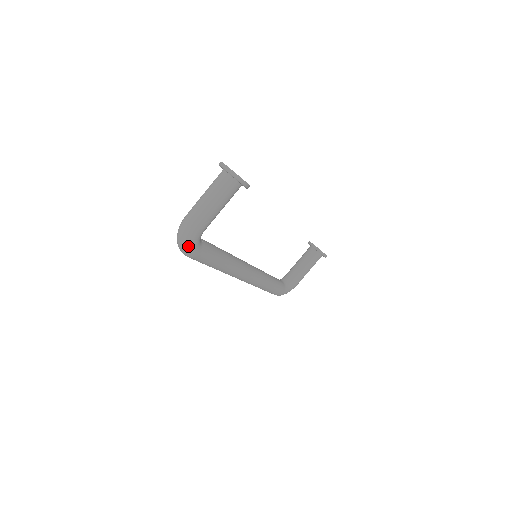
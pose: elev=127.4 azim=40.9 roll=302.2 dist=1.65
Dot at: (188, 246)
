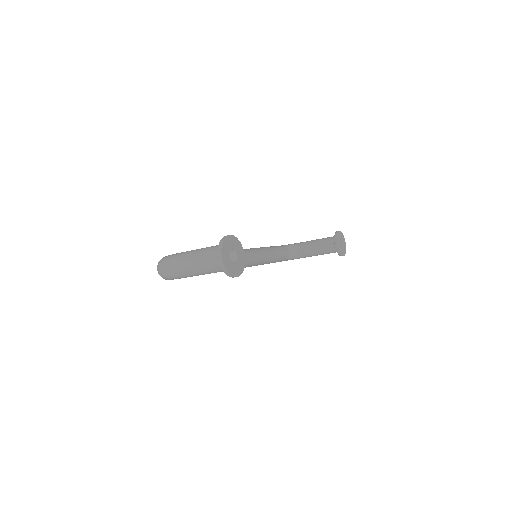
Dot at: (163, 278)
